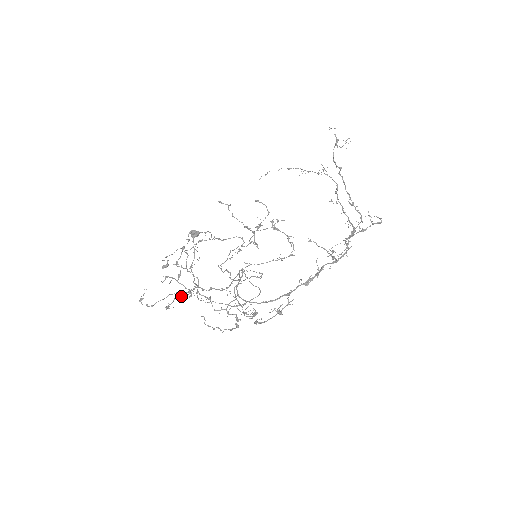
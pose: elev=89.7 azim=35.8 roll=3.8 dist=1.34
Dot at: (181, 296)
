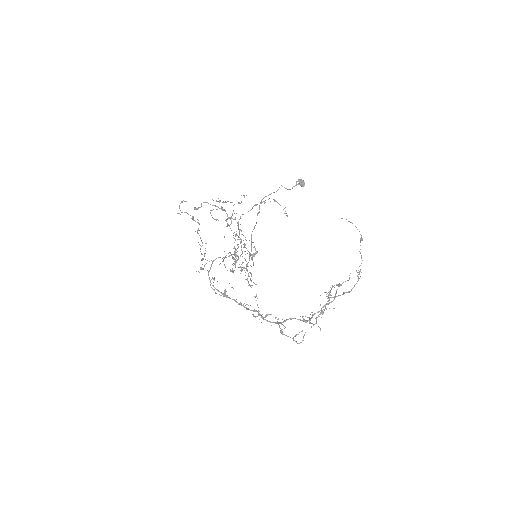
Dot at: occluded
